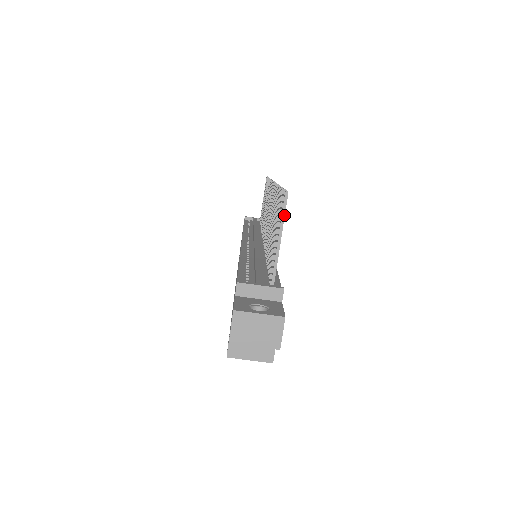
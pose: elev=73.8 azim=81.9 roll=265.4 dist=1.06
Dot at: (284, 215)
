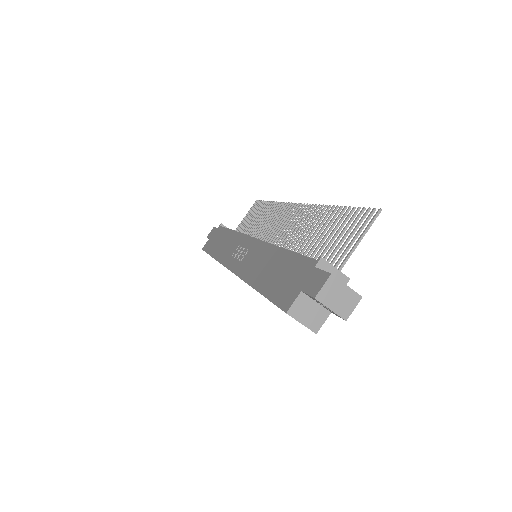
Dot at: (371, 225)
